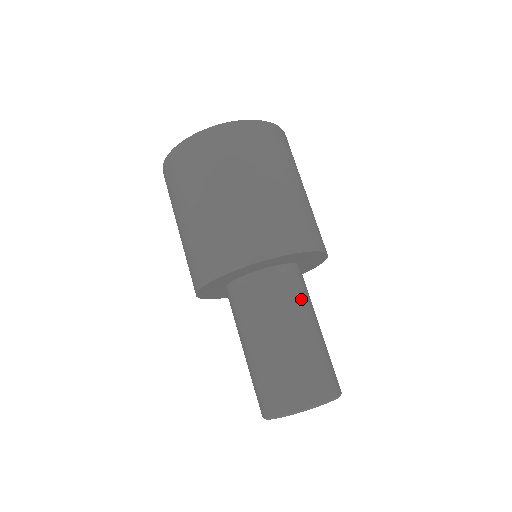
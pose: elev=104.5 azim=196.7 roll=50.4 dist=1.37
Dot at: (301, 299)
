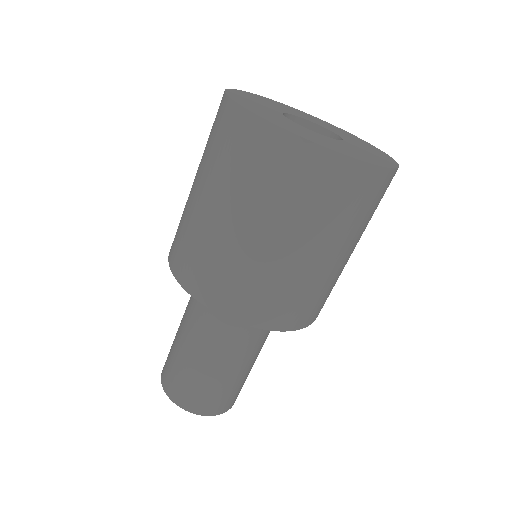
Dot at: occluded
